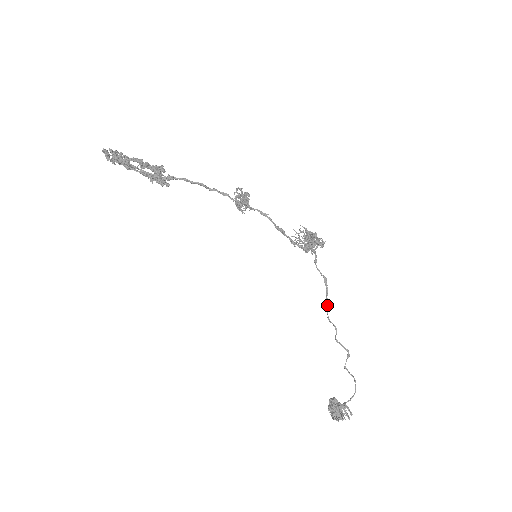
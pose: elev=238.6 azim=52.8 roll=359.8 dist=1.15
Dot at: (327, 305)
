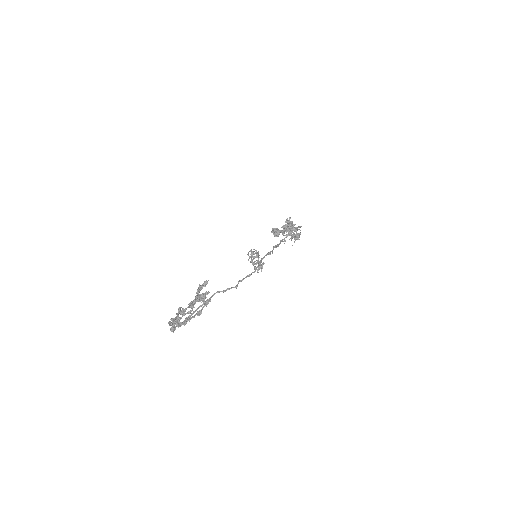
Dot at: occluded
